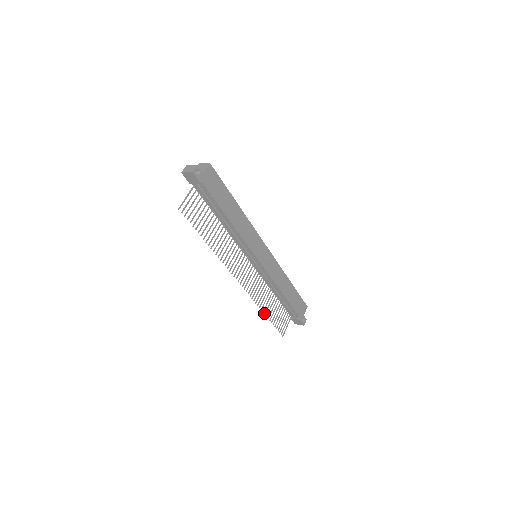
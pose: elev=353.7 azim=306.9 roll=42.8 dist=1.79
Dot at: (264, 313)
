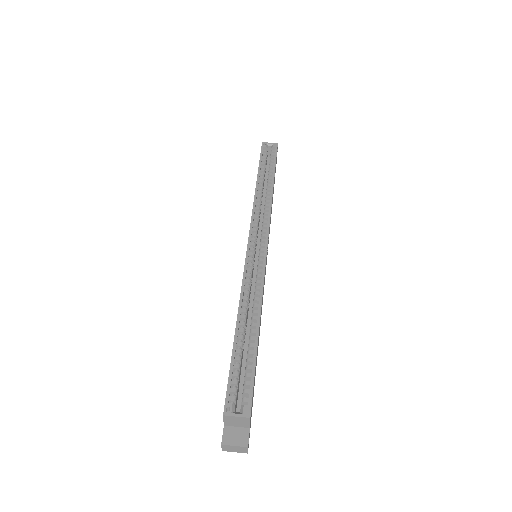
Dot at: occluded
